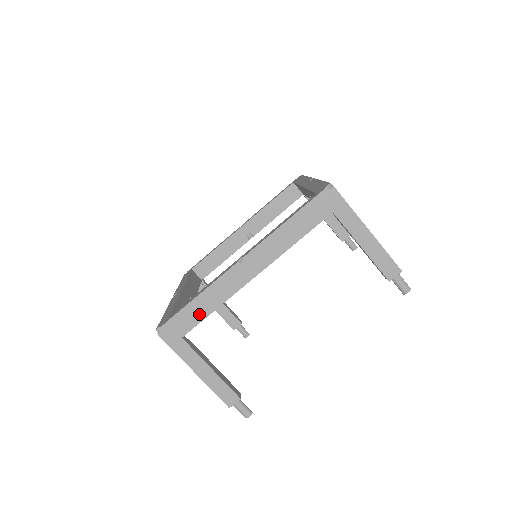
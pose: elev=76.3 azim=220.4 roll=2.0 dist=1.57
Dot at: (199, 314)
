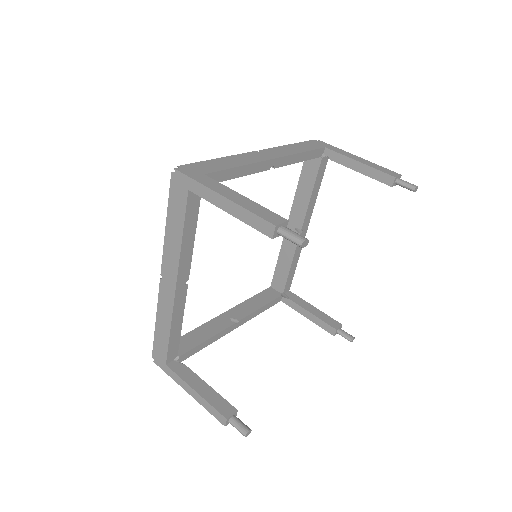
Dot at: (222, 166)
